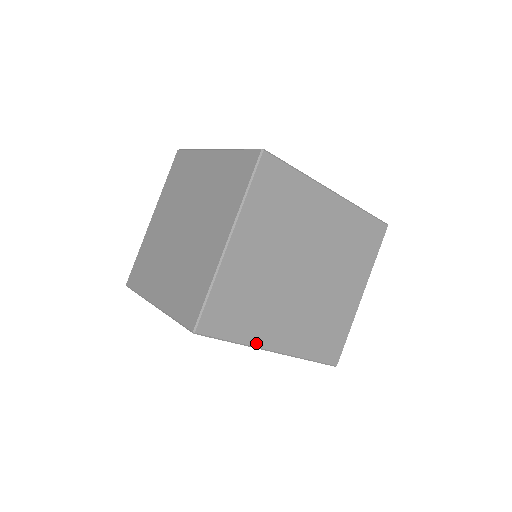
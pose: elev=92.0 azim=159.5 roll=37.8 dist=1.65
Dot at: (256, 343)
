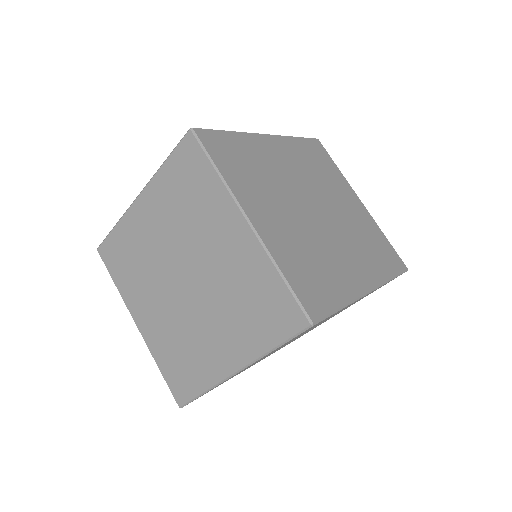
Dot at: occluded
